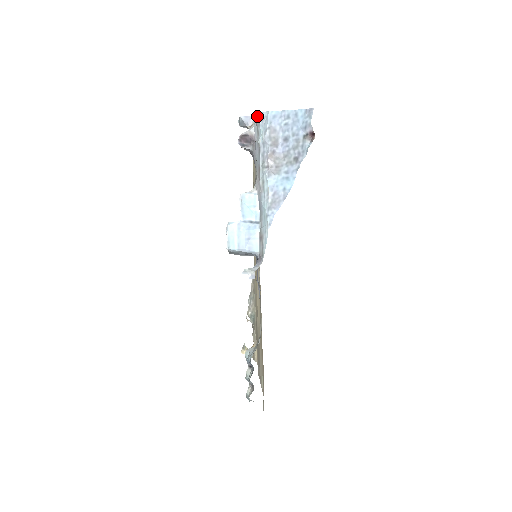
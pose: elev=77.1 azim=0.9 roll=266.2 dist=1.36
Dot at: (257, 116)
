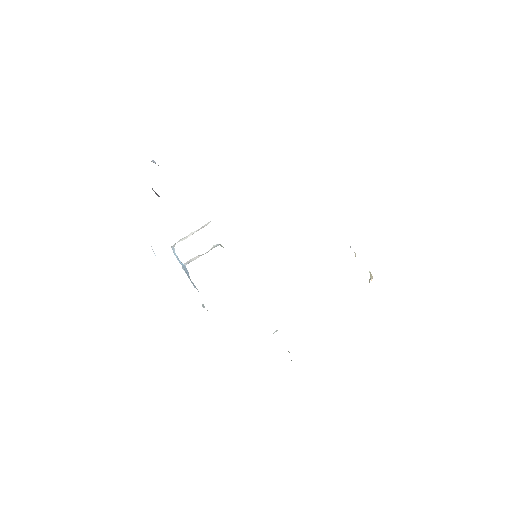
Dot at: occluded
